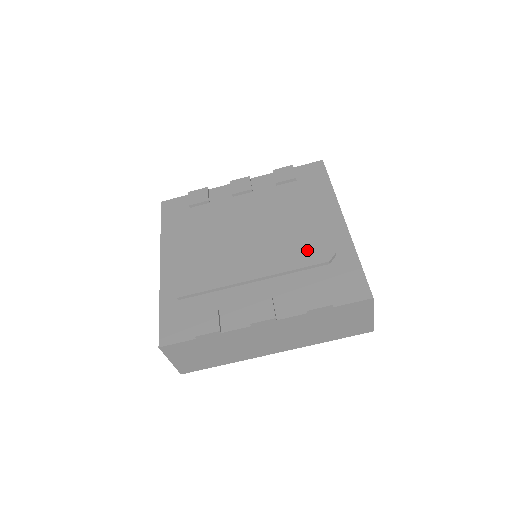
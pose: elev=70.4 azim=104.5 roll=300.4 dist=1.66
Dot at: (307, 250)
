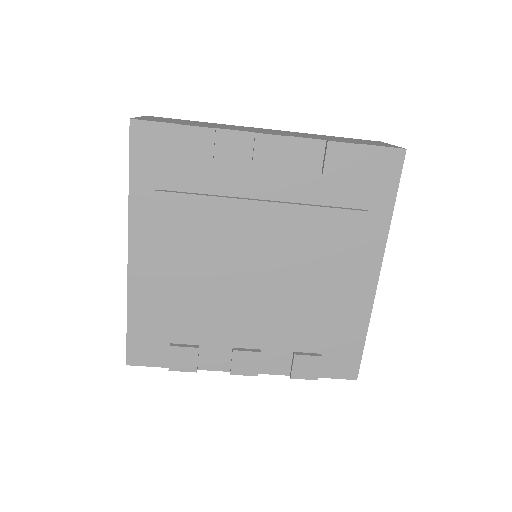
Dot at: (319, 309)
